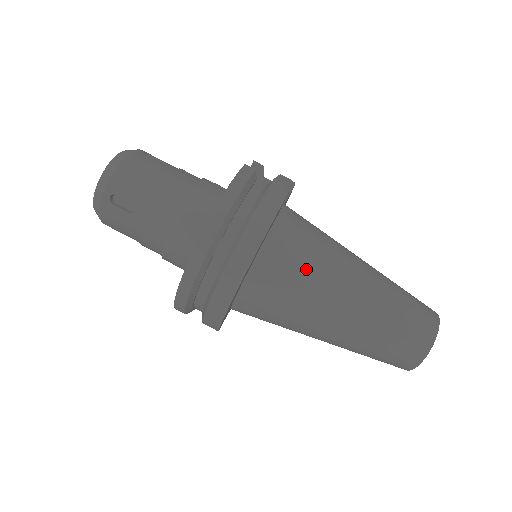
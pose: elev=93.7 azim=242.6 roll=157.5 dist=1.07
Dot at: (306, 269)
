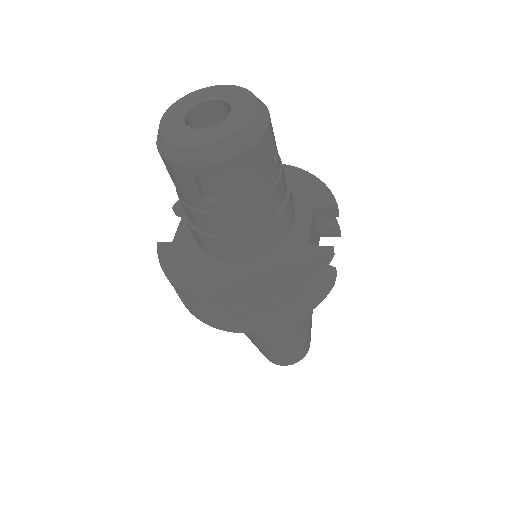
Dot at: occluded
